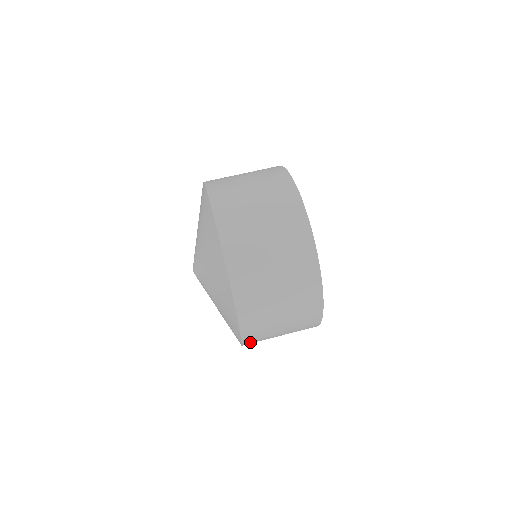
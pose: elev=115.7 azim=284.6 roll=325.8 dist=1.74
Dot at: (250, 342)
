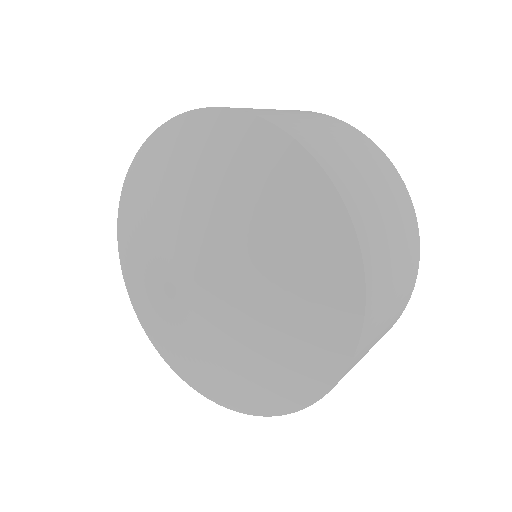
Dot at: (371, 273)
